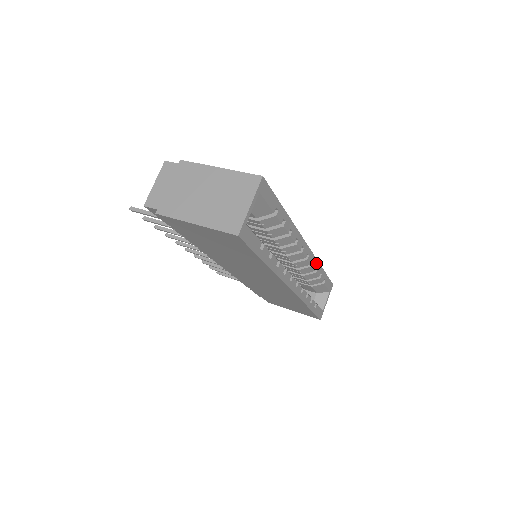
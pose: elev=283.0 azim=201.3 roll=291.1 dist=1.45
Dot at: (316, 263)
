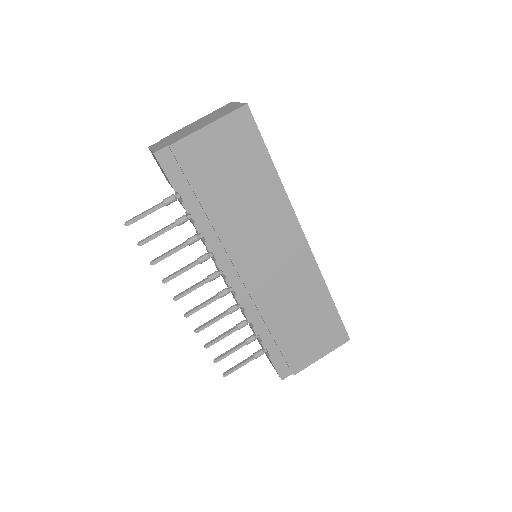
Dot at: occluded
